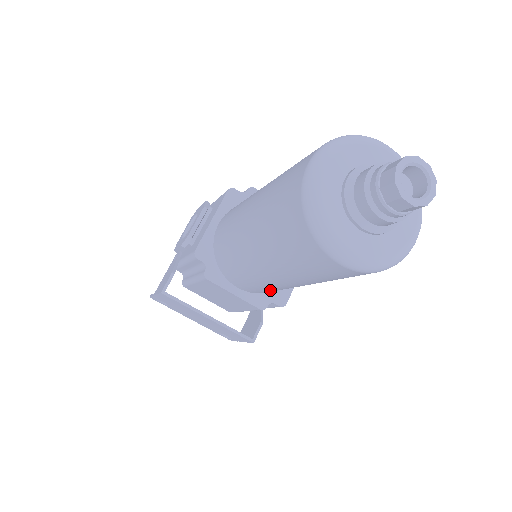
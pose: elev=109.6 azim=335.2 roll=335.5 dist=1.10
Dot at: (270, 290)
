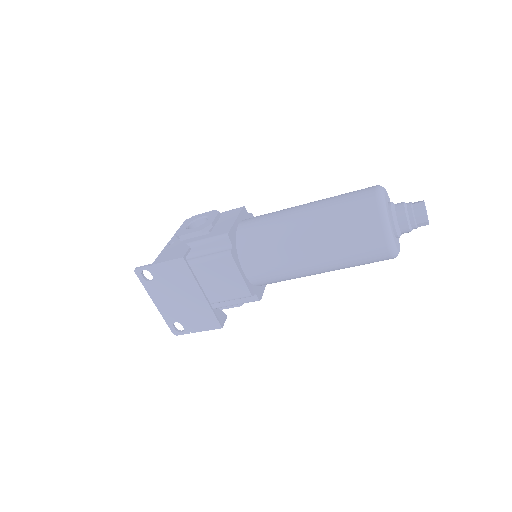
Dot at: (275, 276)
